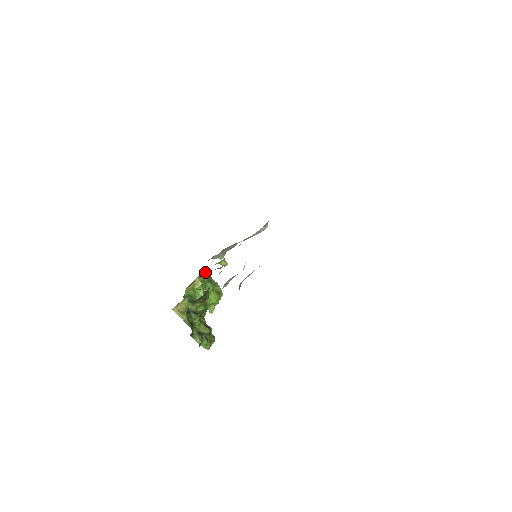
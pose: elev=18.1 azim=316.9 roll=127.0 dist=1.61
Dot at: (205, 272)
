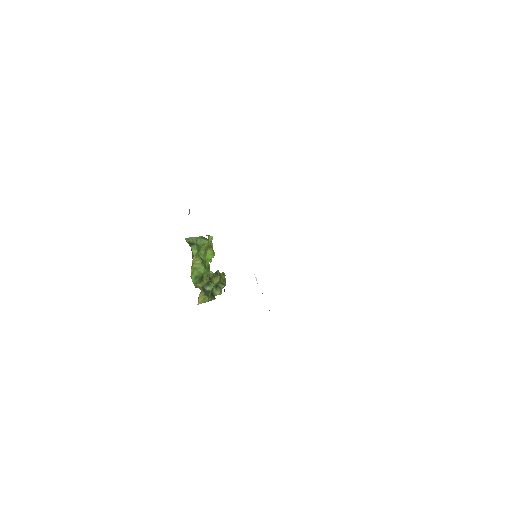
Dot at: (192, 247)
